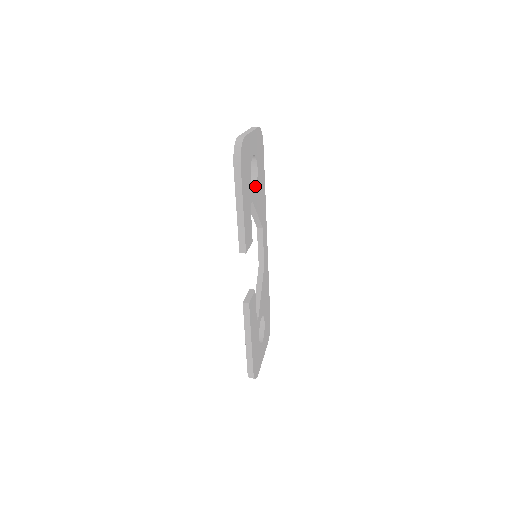
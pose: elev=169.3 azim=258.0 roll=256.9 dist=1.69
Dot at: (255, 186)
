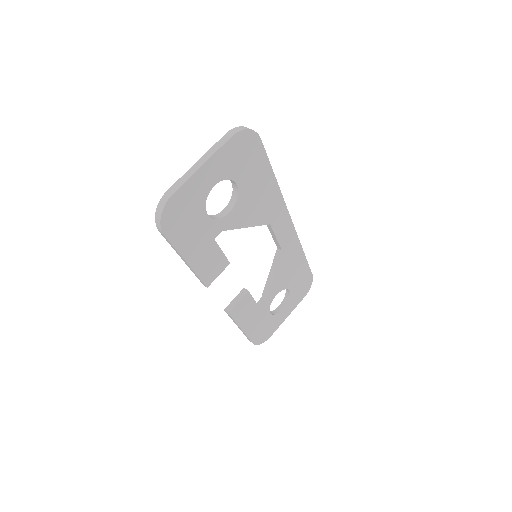
Dot at: (232, 207)
